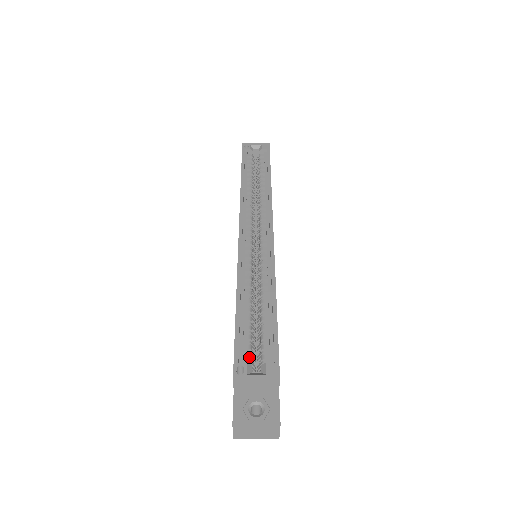
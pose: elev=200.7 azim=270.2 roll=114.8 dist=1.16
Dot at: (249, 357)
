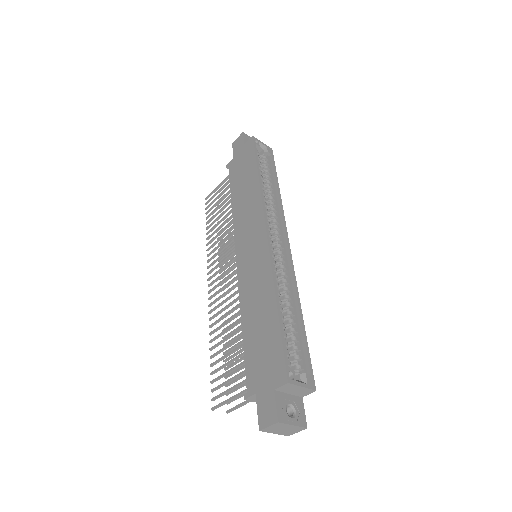
Dot at: occluded
